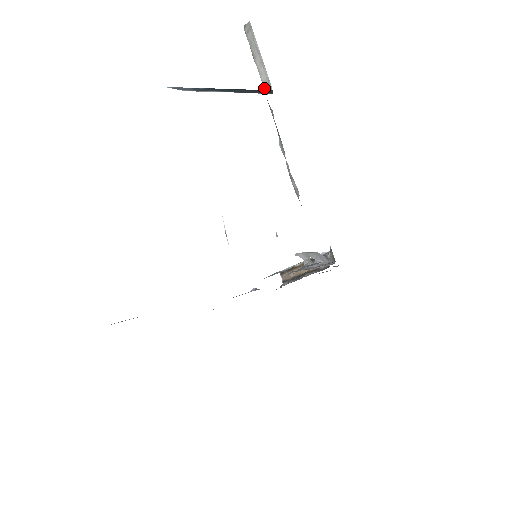
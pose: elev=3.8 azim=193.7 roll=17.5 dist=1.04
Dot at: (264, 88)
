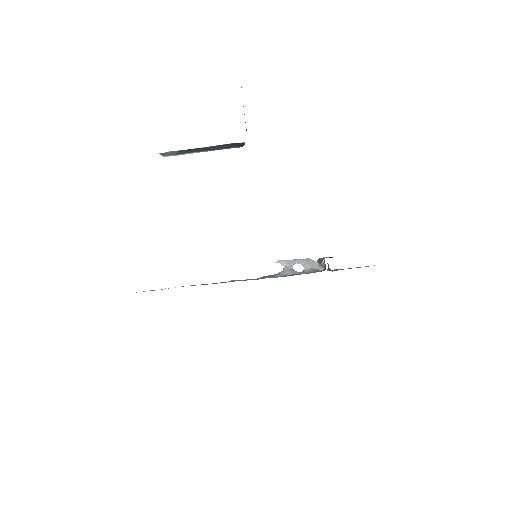
Dot at: occluded
